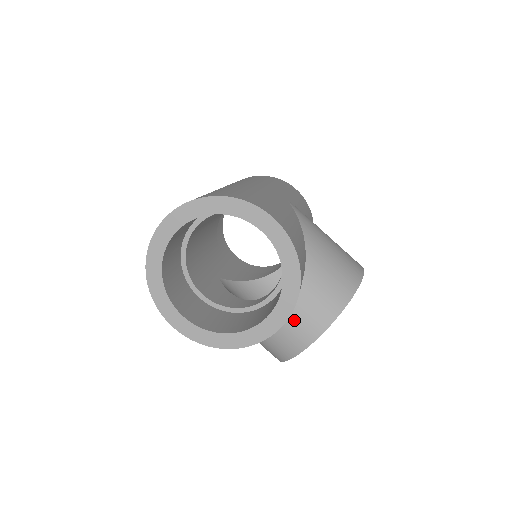
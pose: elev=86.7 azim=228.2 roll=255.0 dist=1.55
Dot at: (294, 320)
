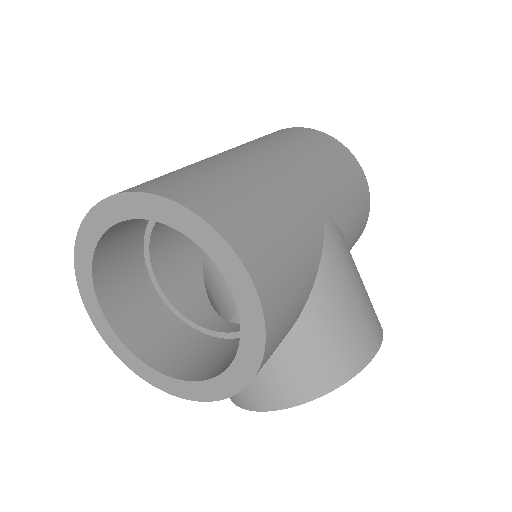
Dot at: occluded
